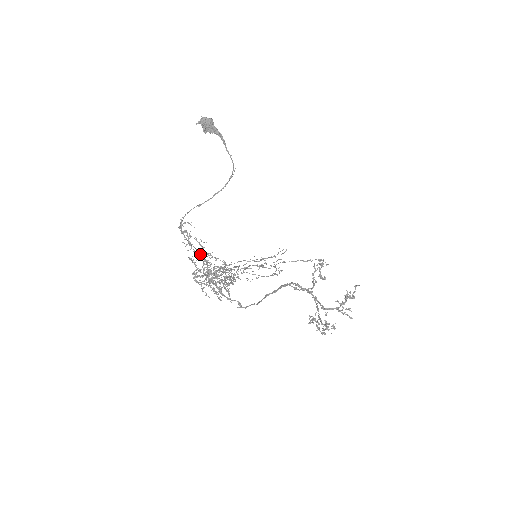
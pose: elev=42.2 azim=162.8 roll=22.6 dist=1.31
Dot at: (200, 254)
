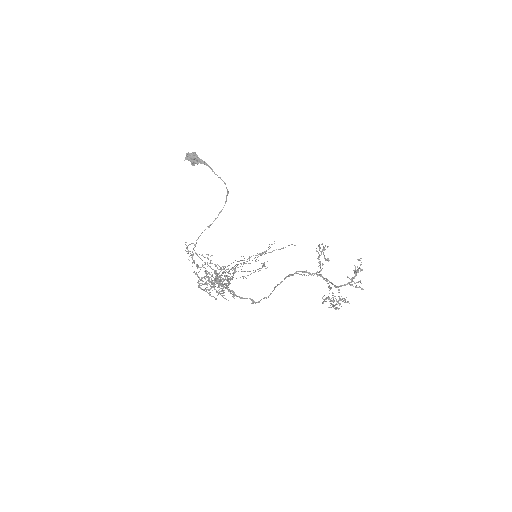
Dot at: (210, 267)
